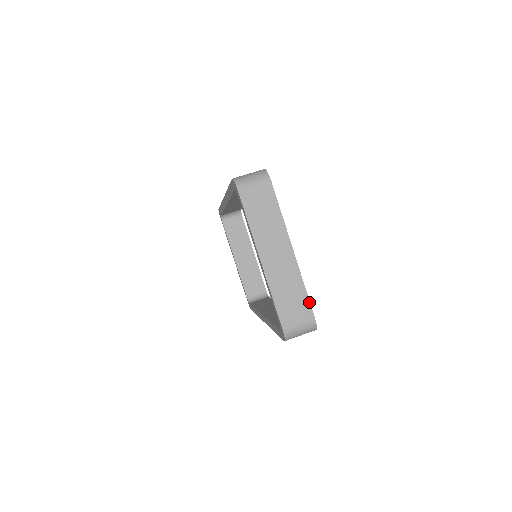
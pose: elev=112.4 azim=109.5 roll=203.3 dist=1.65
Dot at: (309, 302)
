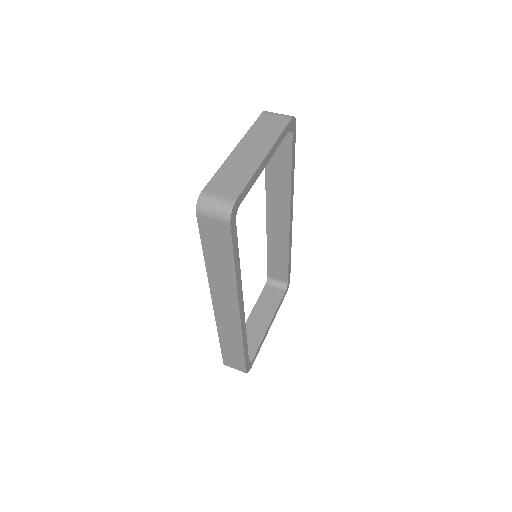
Dot at: (243, 188)
